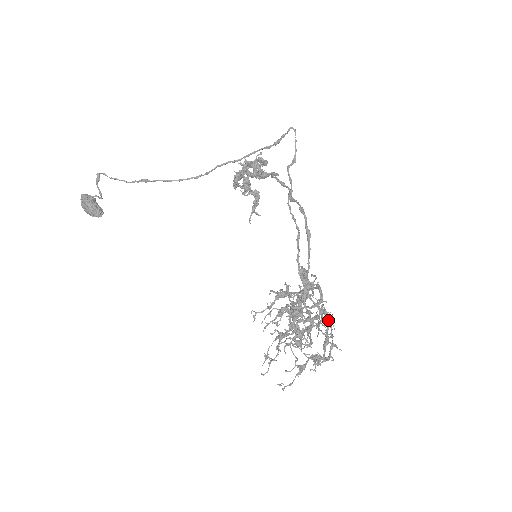
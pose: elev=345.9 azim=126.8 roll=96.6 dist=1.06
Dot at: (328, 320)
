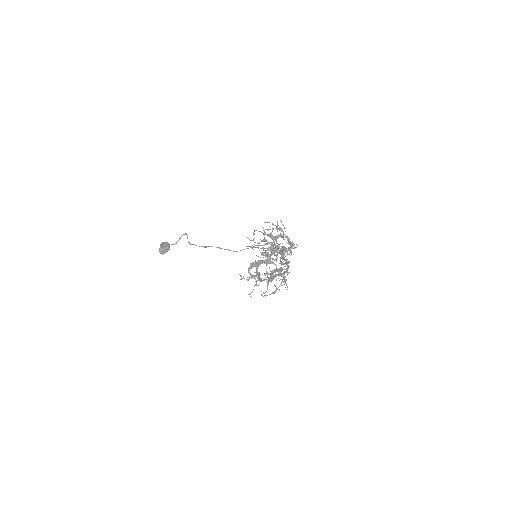
Dot at: occluded
